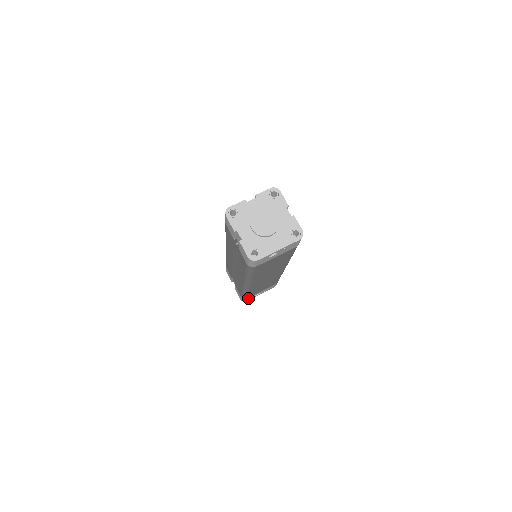
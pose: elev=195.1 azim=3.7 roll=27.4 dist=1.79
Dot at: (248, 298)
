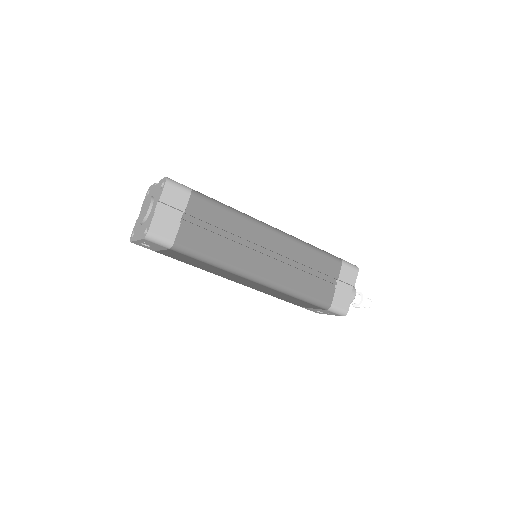
Dot at: occluded
